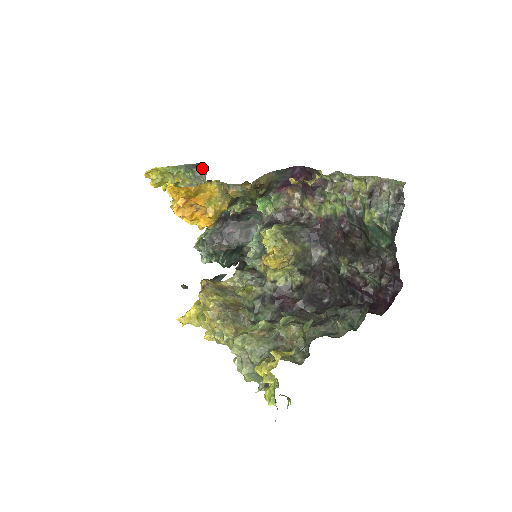
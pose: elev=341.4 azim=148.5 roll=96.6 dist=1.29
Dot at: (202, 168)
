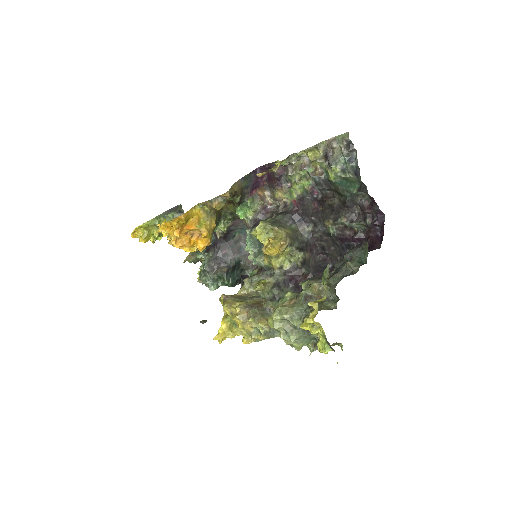
Dot at: (178, 209)
